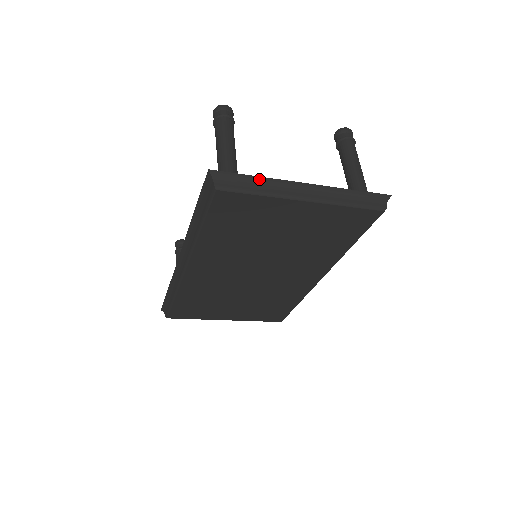
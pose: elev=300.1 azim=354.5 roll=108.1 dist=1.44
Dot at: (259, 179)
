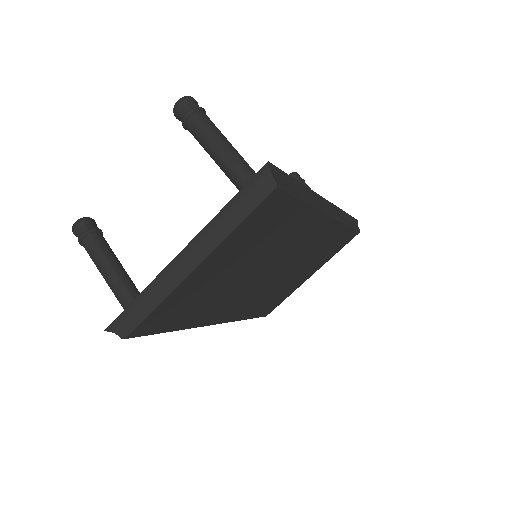
Dot at: (142, 295)
